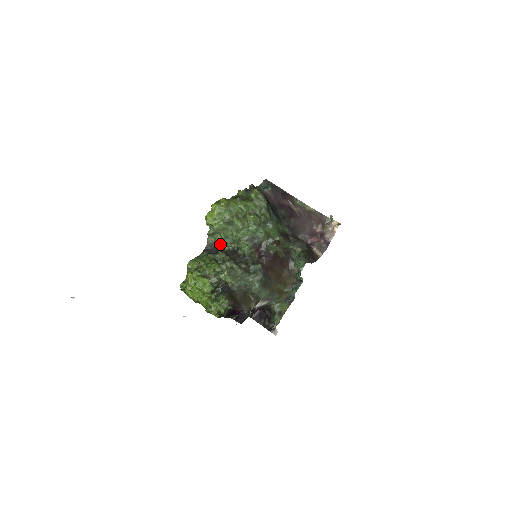
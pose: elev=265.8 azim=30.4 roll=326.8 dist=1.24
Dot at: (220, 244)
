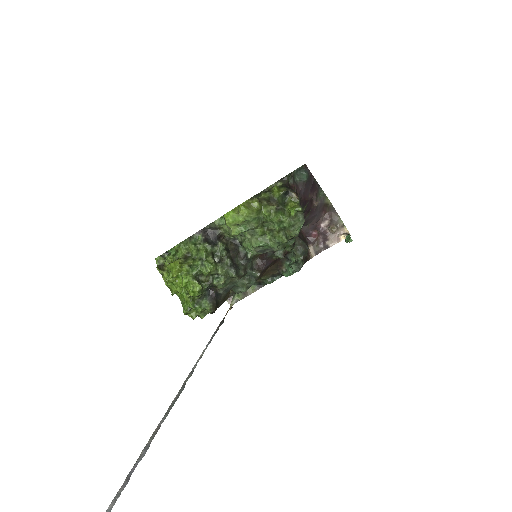
Dot at: (222, 231)
